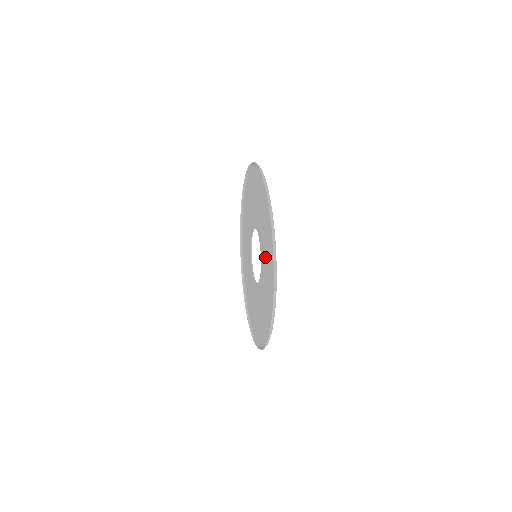
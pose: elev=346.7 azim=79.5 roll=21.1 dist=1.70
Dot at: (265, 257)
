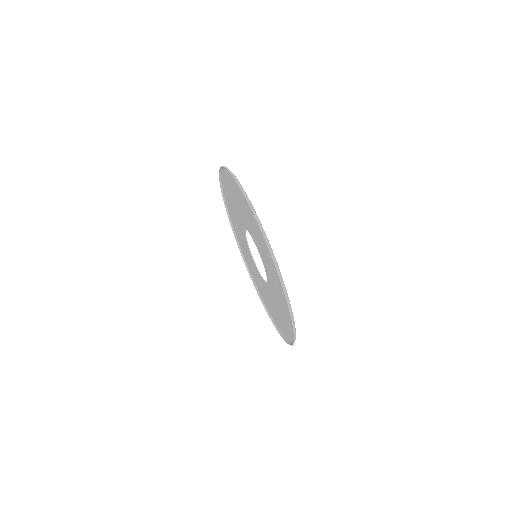
Dot at: (274, 304)
